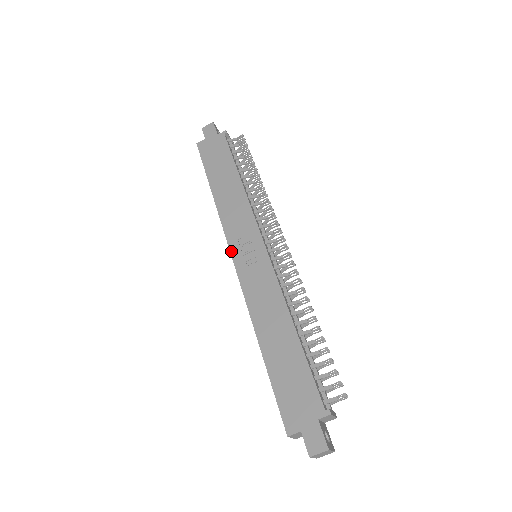
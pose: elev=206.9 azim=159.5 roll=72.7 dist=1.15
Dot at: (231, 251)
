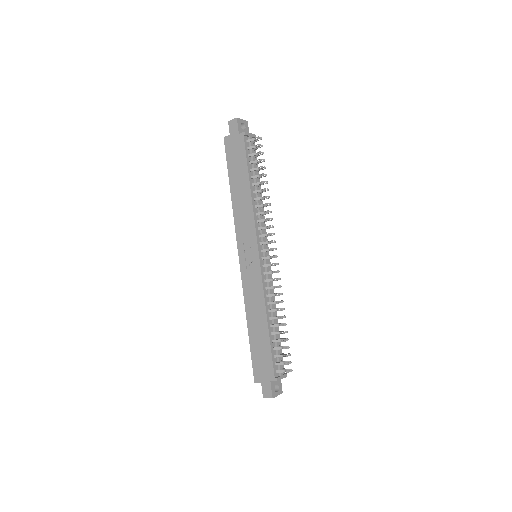
Dot at: (238, 251)
